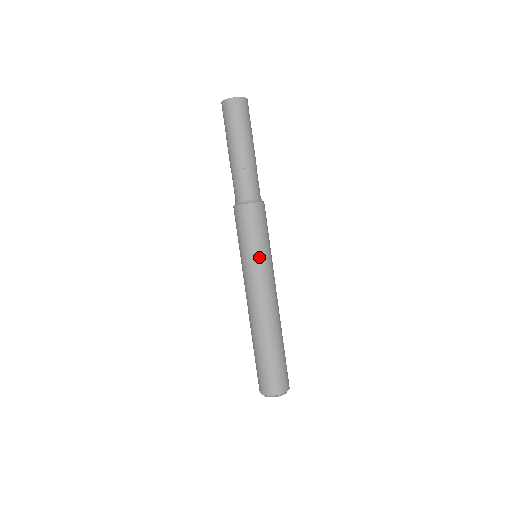
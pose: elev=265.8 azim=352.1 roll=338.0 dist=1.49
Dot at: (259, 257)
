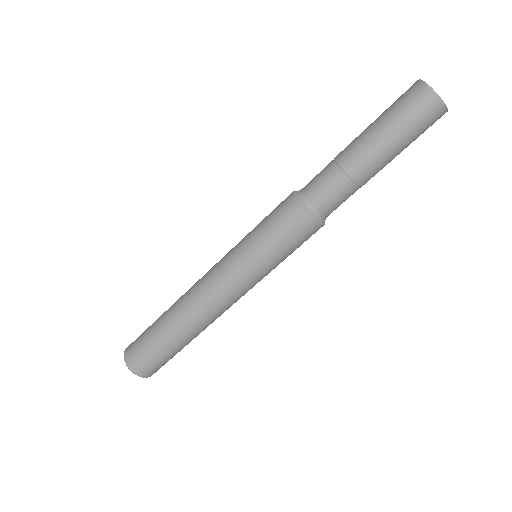
Dot at: (255, 266)
